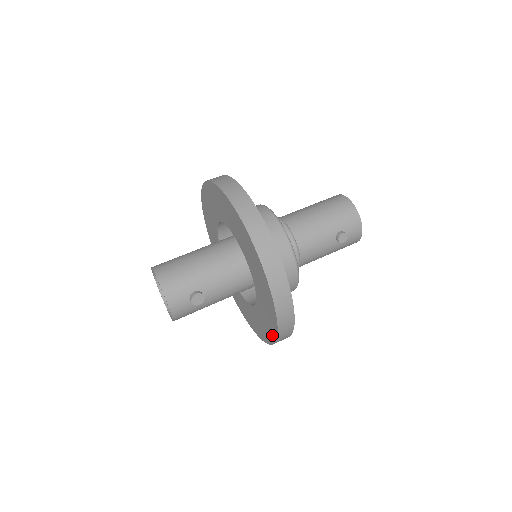
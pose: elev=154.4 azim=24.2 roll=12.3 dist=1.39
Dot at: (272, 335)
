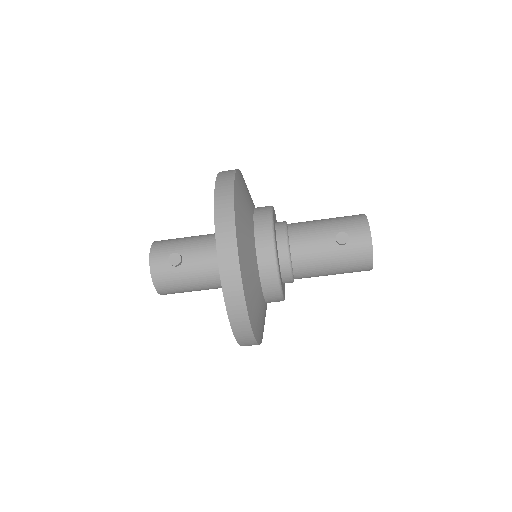
Dot at: occluded
